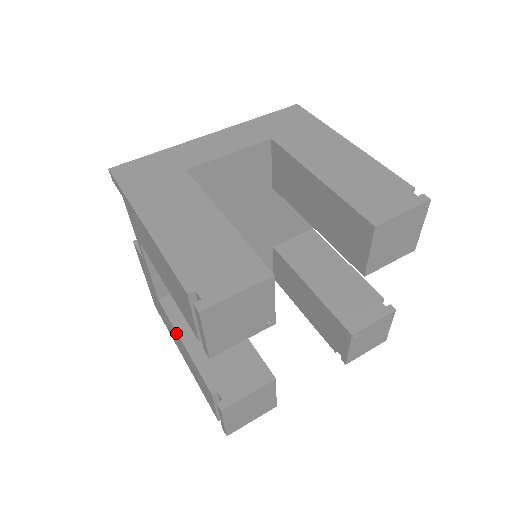
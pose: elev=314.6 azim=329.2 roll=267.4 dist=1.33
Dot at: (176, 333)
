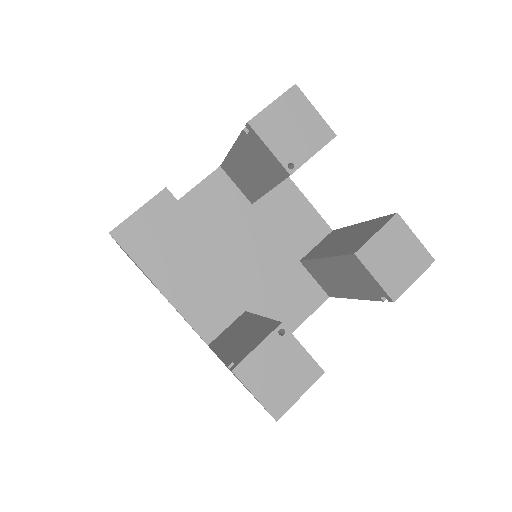
Dot at: occluded
